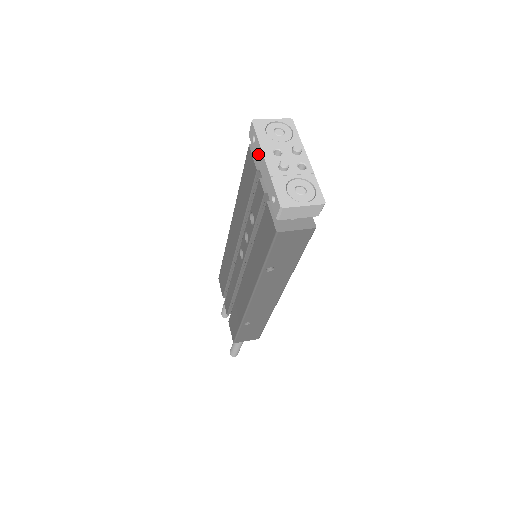
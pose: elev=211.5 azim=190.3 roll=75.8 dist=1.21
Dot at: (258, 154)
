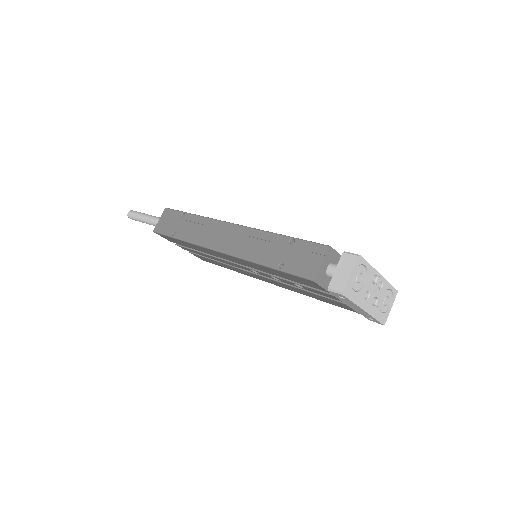
Dot at: (350, 304)
